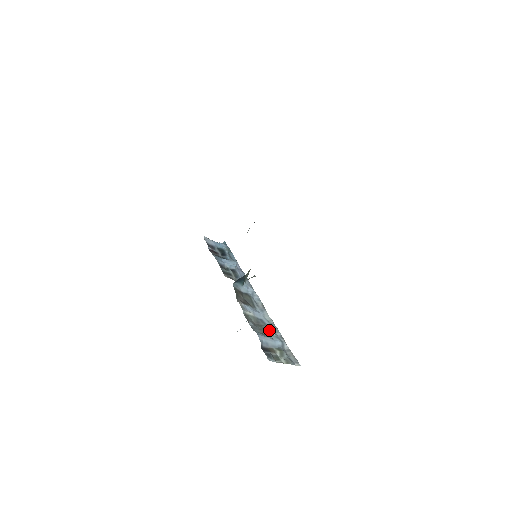
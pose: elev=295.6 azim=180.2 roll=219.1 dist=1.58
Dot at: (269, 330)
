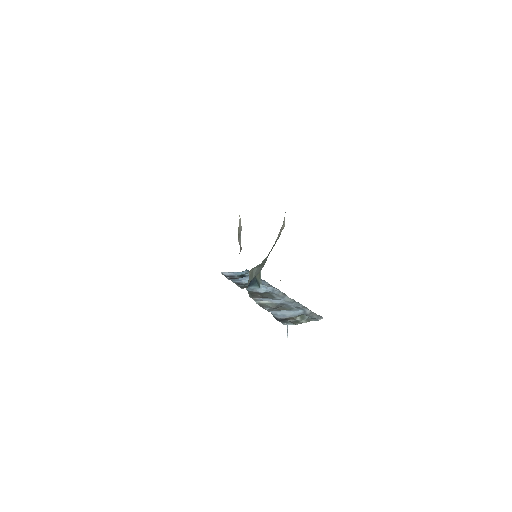
Dot at: (289, 307)
